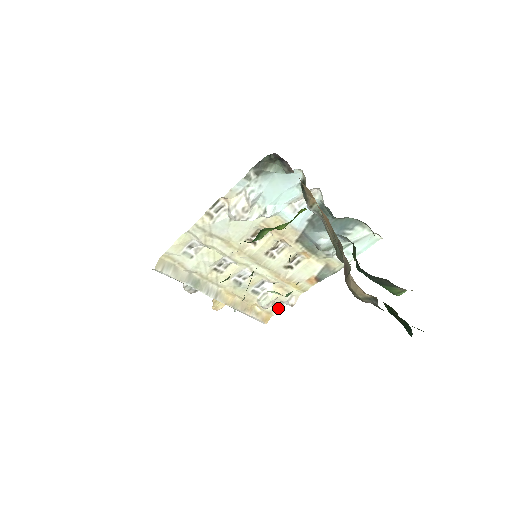
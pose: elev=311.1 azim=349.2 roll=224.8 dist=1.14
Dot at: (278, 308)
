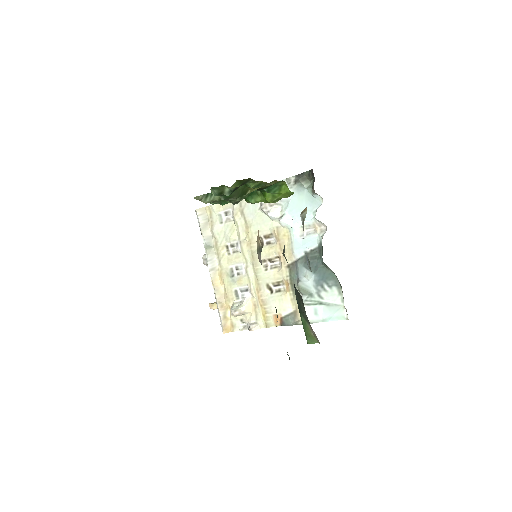
Dot at: (241, 328)
